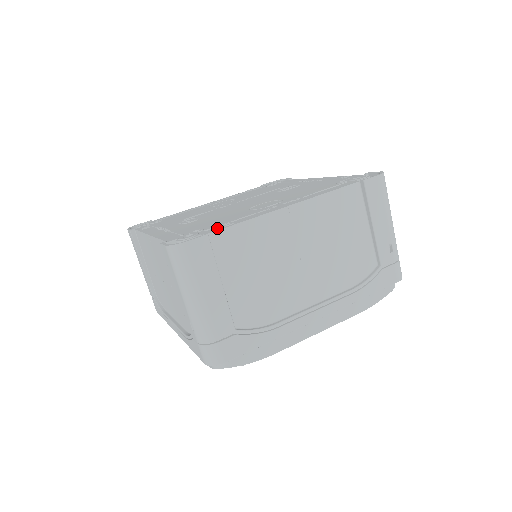
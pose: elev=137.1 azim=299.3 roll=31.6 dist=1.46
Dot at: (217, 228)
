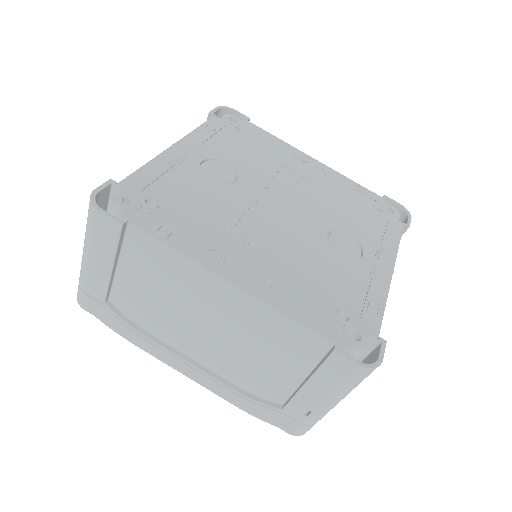
Dot at: (371, 318)
